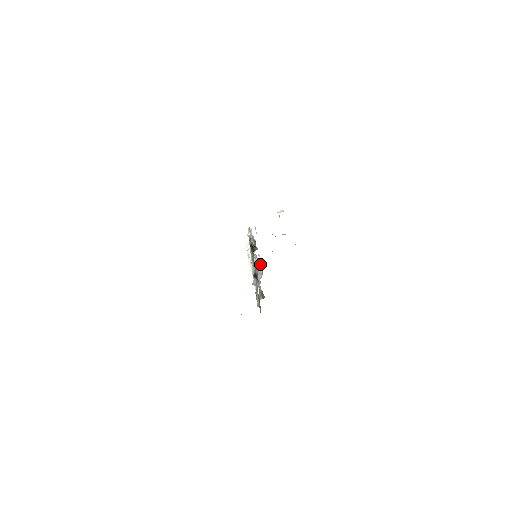
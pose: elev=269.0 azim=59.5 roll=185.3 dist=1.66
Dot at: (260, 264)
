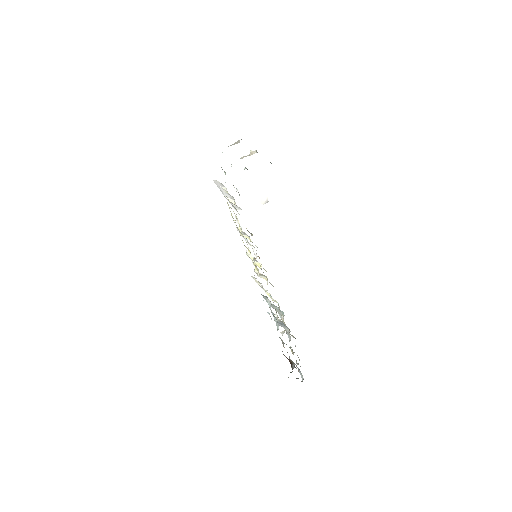
Dot at: occluded
